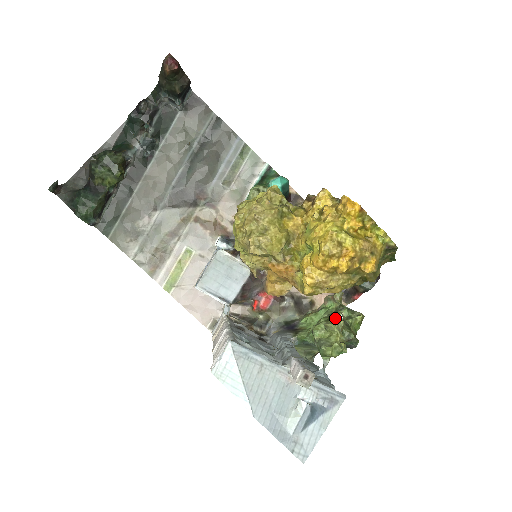
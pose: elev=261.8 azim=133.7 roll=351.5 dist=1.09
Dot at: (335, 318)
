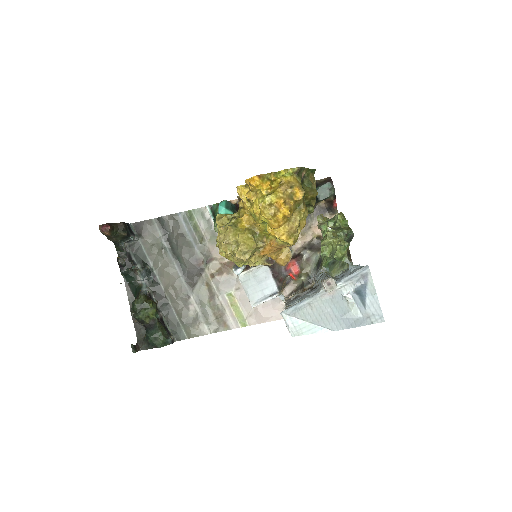
Dot at: (325, 235)
